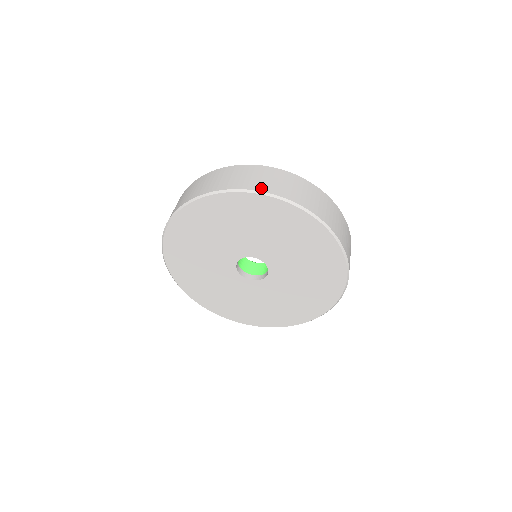
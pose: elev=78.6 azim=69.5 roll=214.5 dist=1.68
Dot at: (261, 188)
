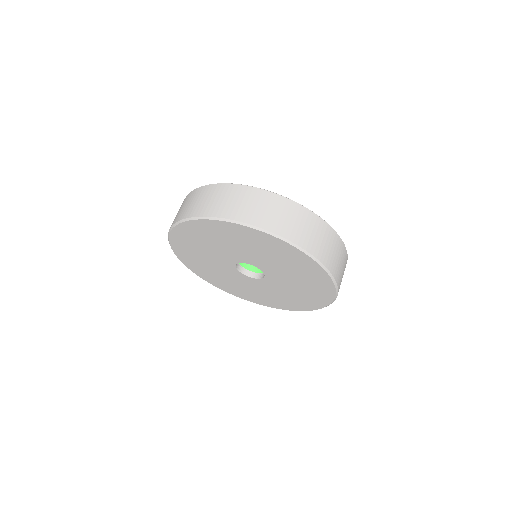
Dot at: (263, 224)
